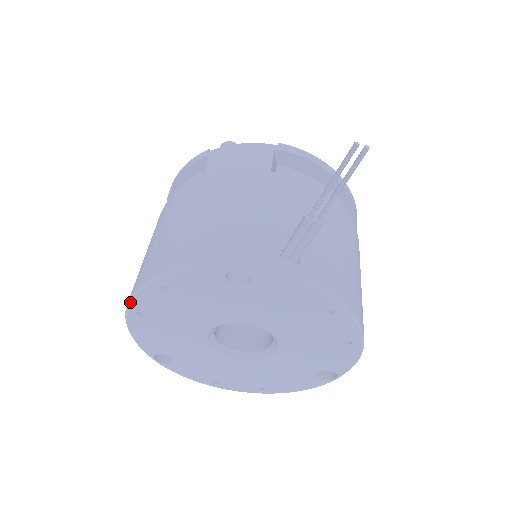
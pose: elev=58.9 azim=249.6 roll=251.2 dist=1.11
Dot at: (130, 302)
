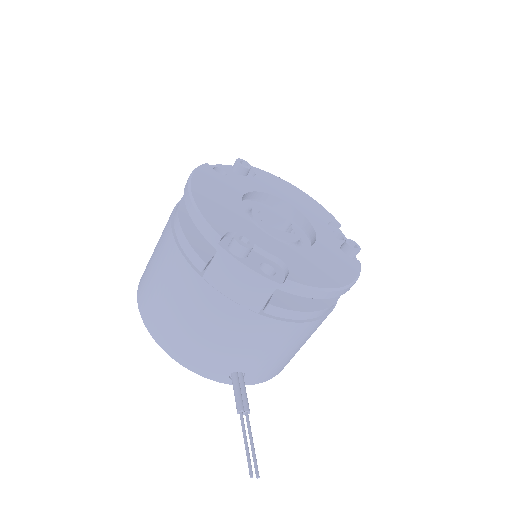
Dot at: (138, 305)
